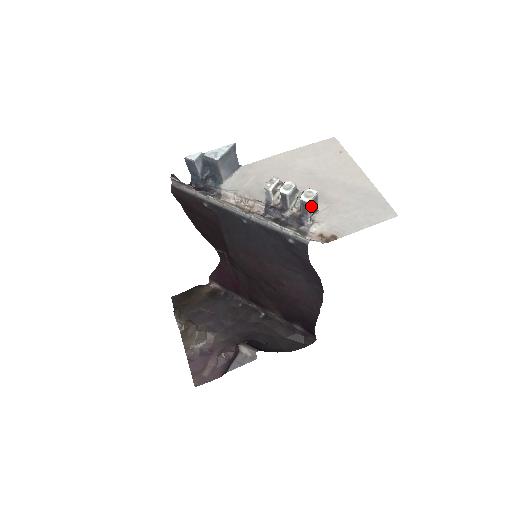
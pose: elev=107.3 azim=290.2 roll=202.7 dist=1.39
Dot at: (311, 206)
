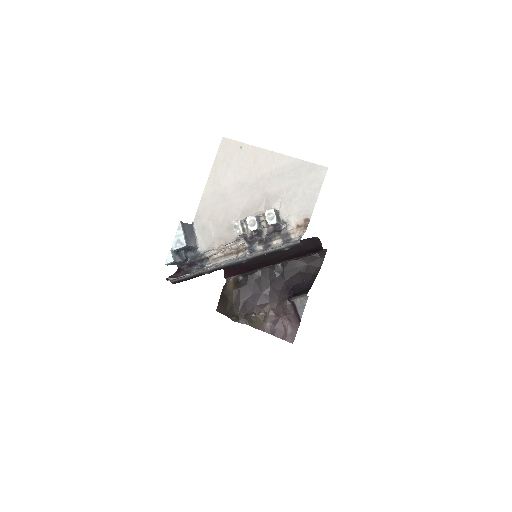
Dot at: (277, 220)
